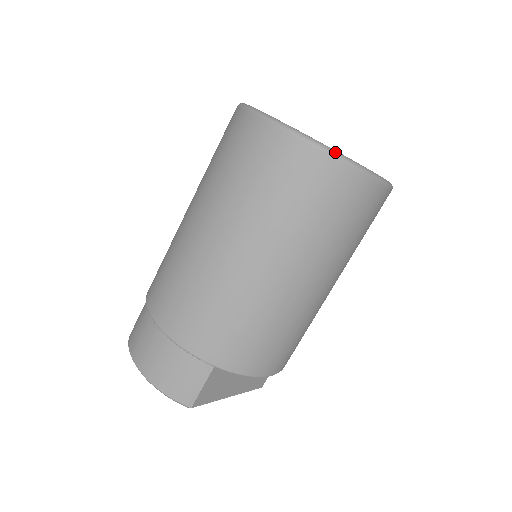
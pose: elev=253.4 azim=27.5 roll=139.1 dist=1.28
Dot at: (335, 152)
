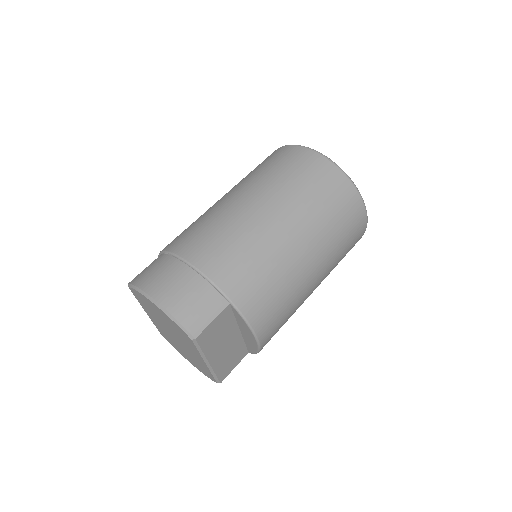
Dot at: occluded
